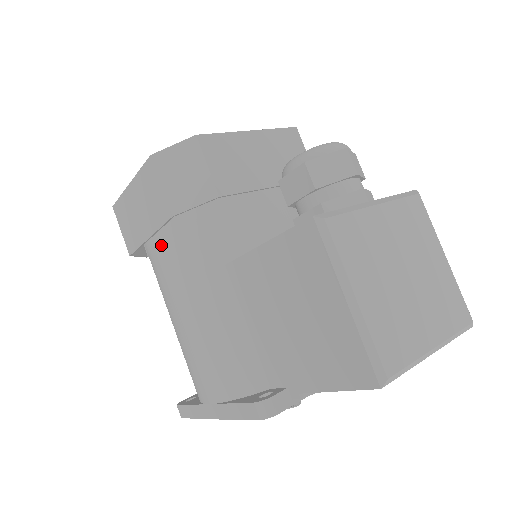
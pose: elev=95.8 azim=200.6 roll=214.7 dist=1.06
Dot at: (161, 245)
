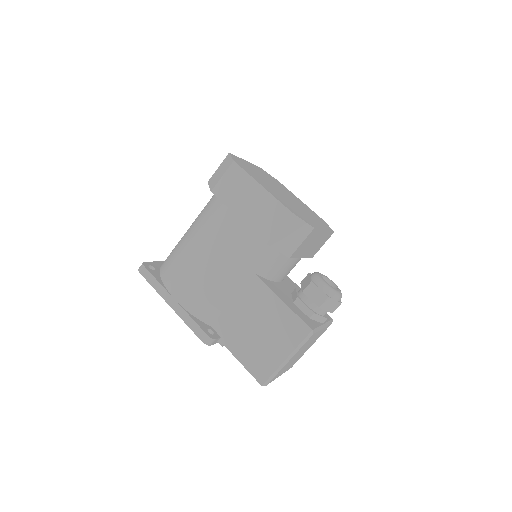
Dot at: (240, 230)
